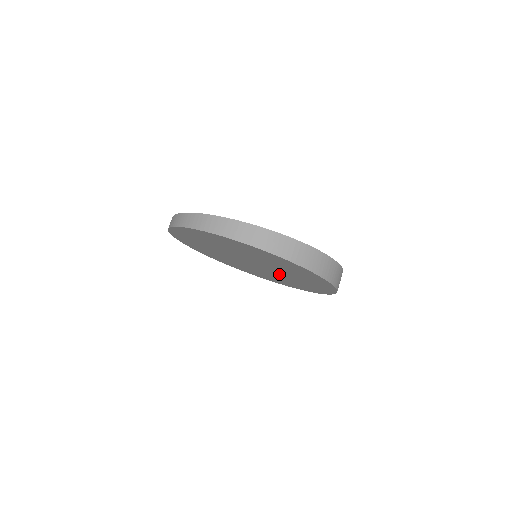
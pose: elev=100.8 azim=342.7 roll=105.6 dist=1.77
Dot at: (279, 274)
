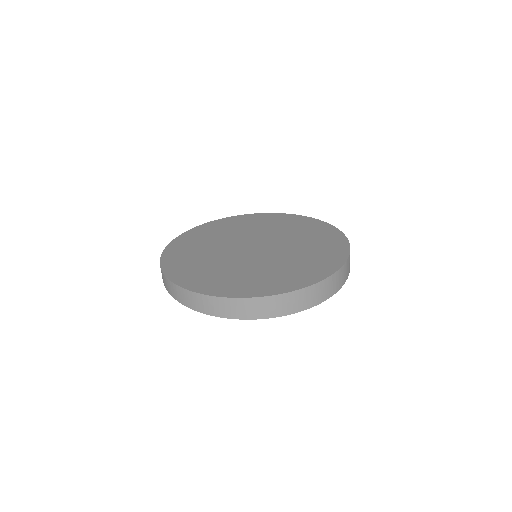
Dot at: occluded
